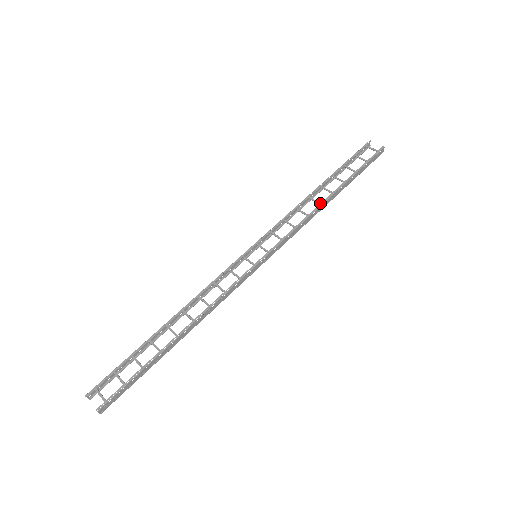
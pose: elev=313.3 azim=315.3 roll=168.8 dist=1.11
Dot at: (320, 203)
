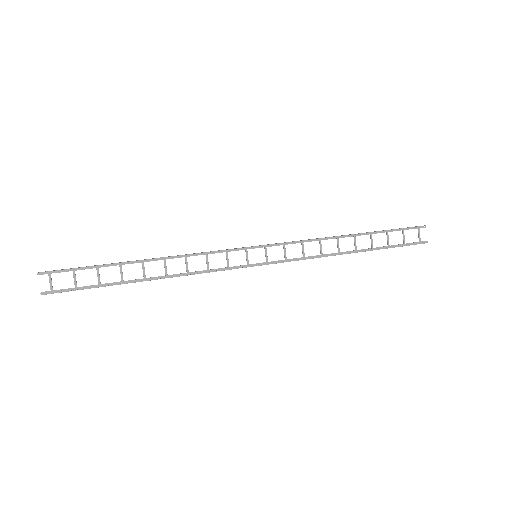
Dot at: occluded
